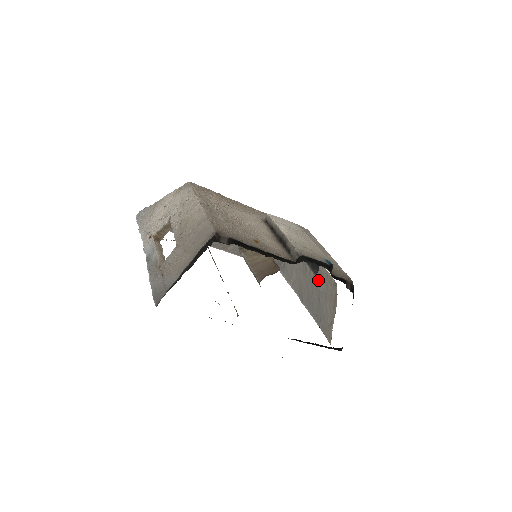
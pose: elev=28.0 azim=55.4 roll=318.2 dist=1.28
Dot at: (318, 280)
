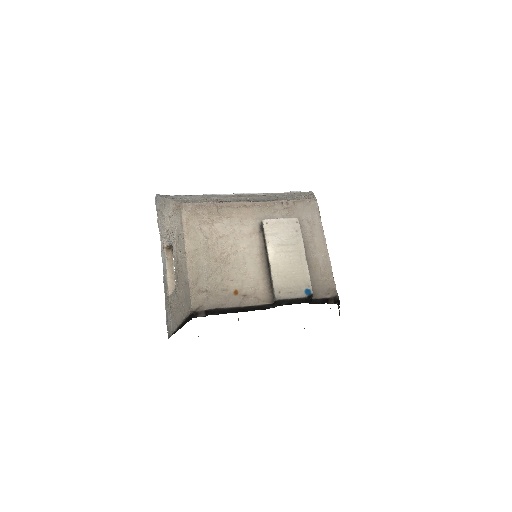
Dot at: occluded
